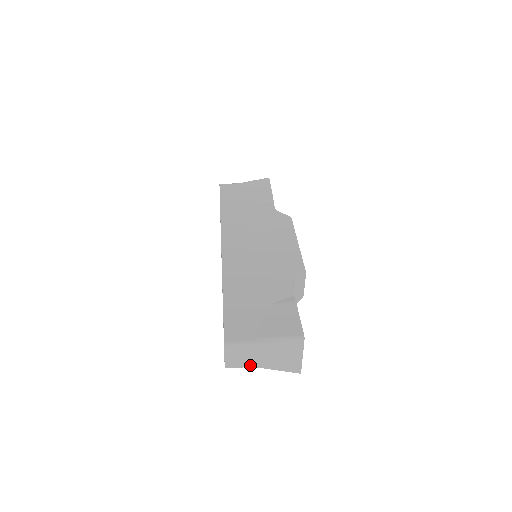
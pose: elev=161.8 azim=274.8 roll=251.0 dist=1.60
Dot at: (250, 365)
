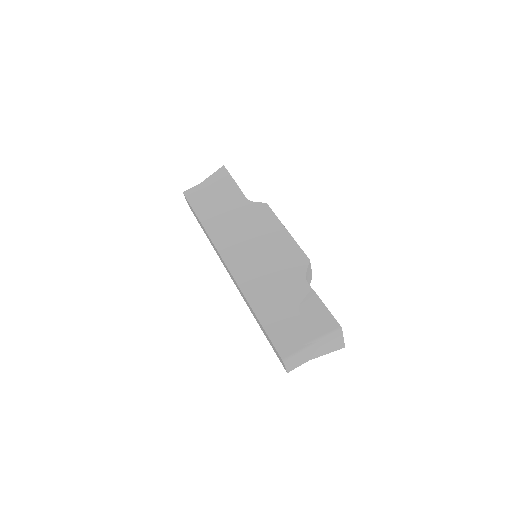
Dot at: (305, 362)
